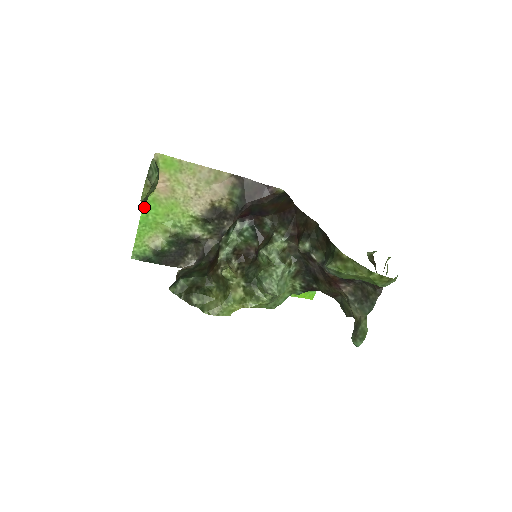
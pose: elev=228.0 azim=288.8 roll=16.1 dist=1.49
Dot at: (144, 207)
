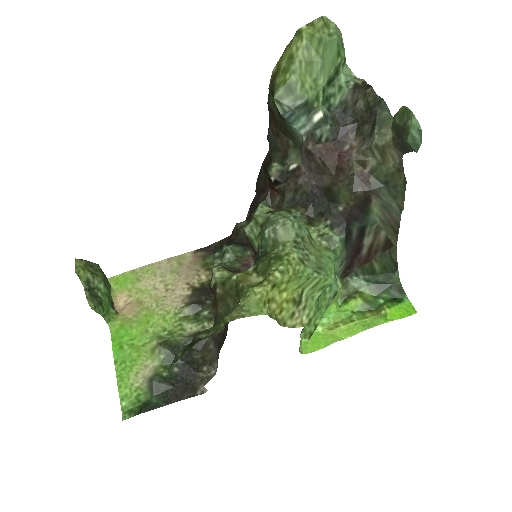
Dot at: (113, 341)
